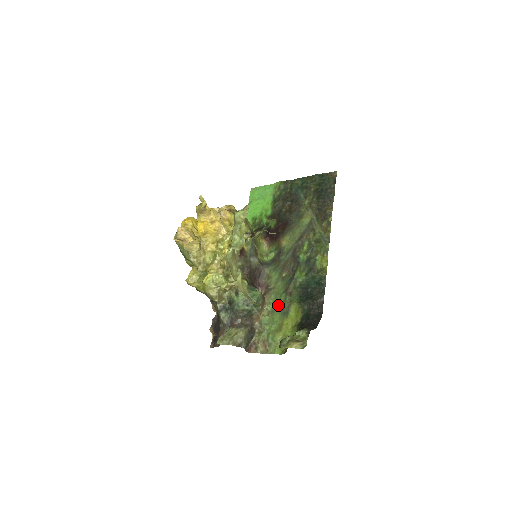
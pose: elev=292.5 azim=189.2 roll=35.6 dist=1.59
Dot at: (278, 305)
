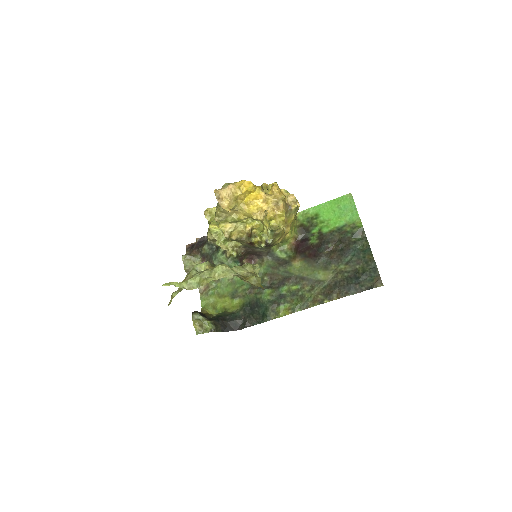
Dot at: (239, 285)
